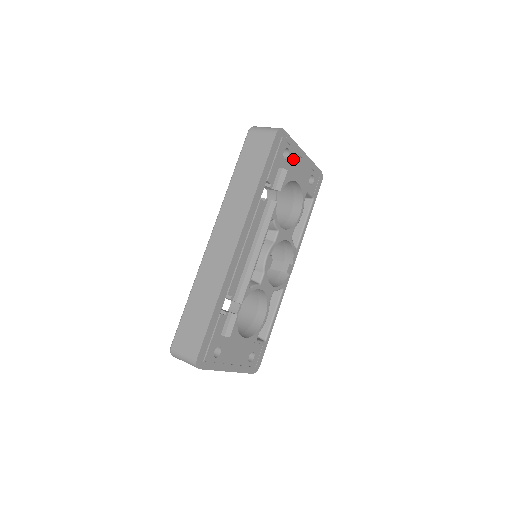
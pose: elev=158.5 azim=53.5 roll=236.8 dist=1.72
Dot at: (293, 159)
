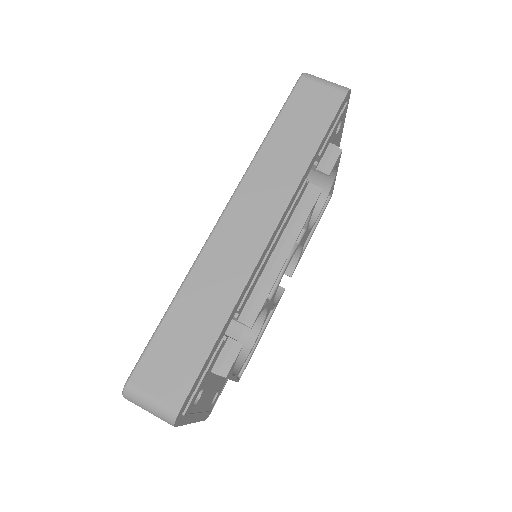
Dot at: (337, 137)
